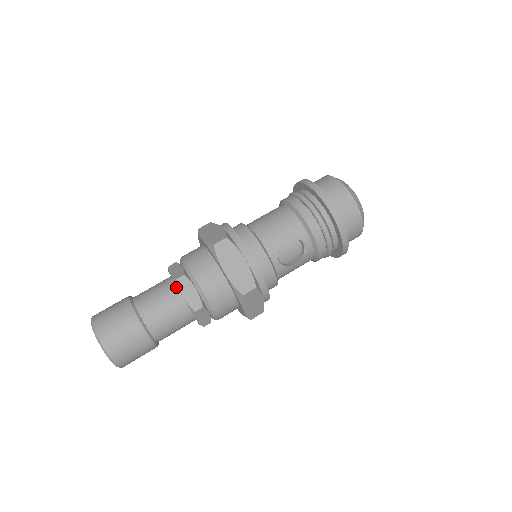
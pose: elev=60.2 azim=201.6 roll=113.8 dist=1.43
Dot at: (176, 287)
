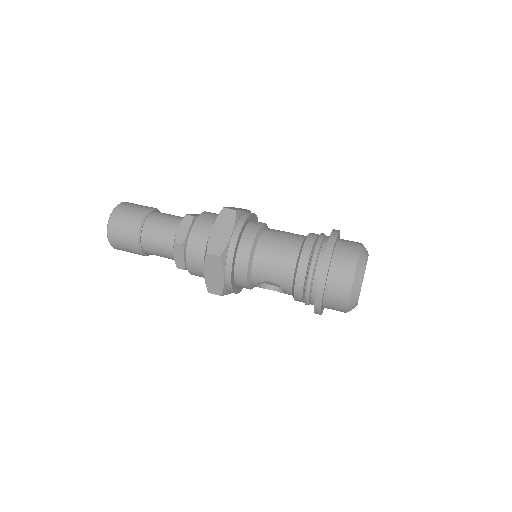
Dot at: occluded
